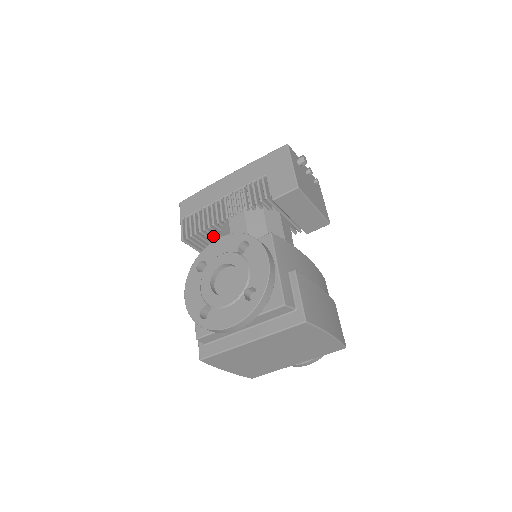
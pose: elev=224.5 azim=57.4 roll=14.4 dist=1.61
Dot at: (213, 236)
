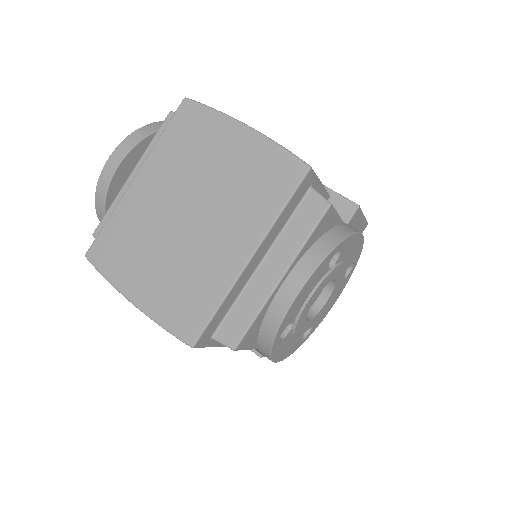
Dot at: occluded
